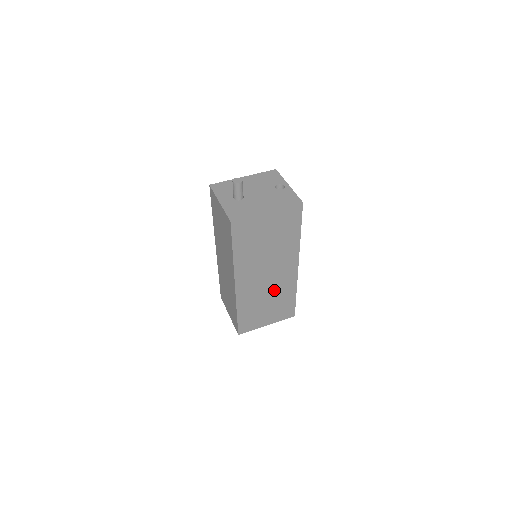
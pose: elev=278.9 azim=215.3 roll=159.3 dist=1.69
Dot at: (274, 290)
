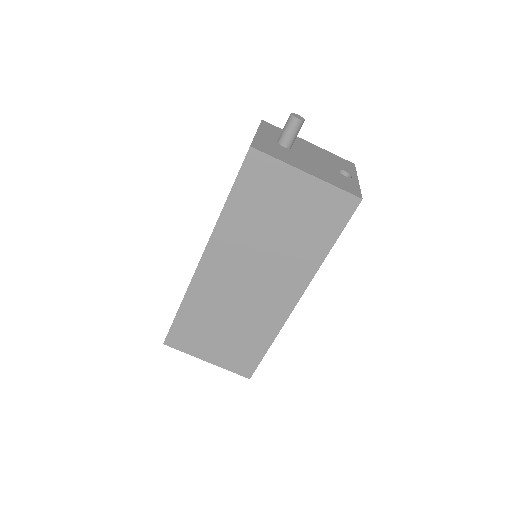
Dot at: (246, 313)
